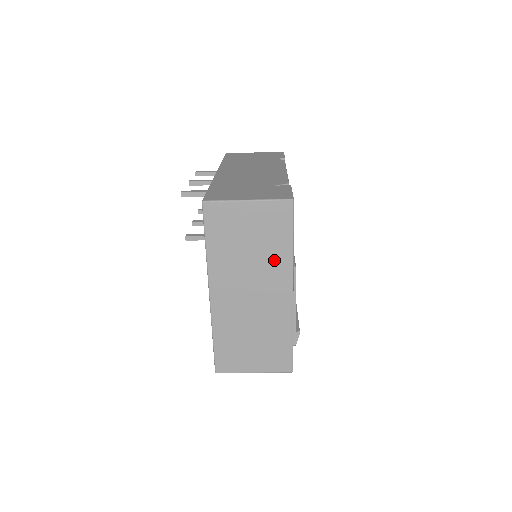
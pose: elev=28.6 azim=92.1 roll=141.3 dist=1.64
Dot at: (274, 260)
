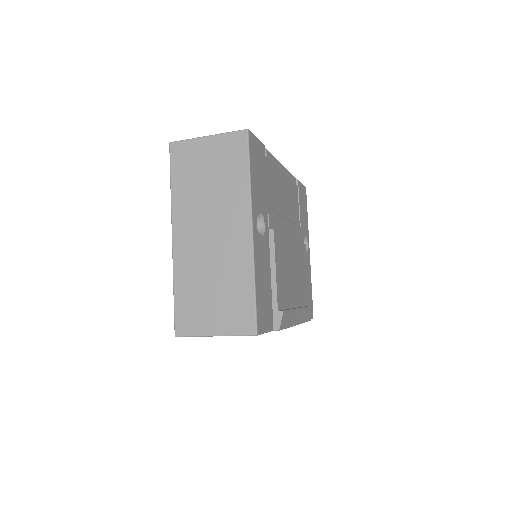
Dot at: (232, 194)
